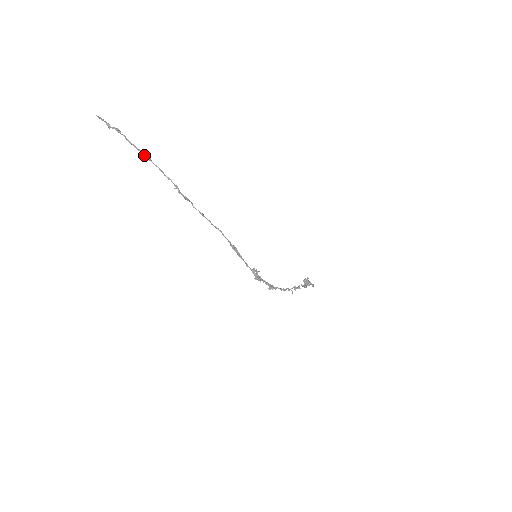
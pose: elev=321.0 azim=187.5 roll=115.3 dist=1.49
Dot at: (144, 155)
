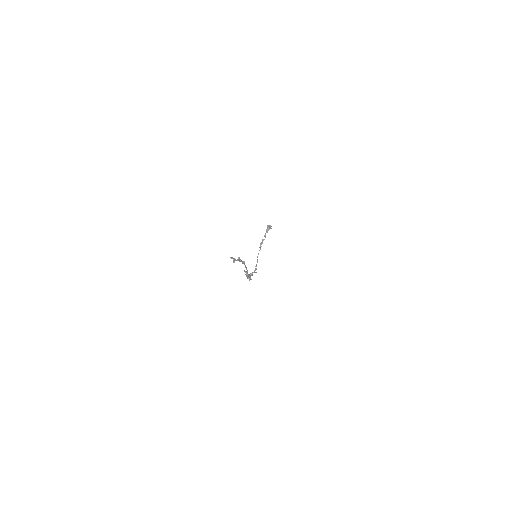
Dot at: occluded
